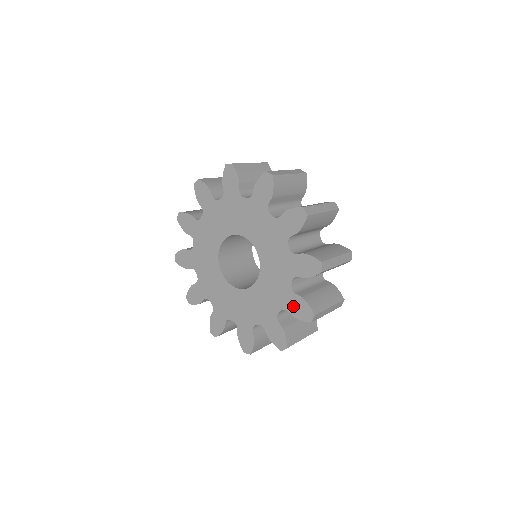
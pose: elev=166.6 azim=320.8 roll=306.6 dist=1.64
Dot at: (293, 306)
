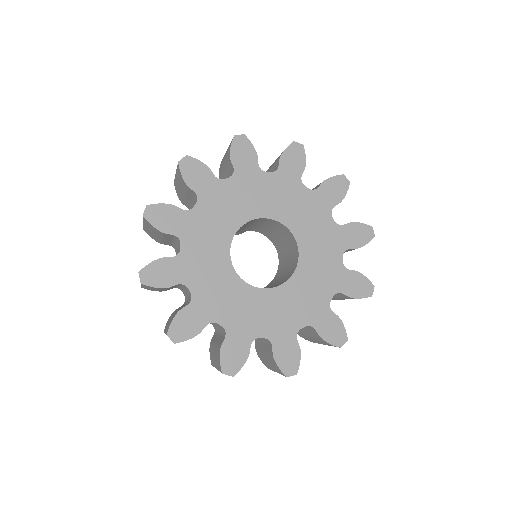
Dot at: (325, 324)
